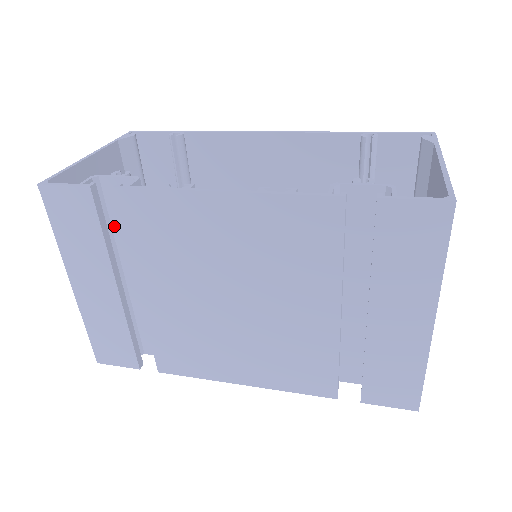
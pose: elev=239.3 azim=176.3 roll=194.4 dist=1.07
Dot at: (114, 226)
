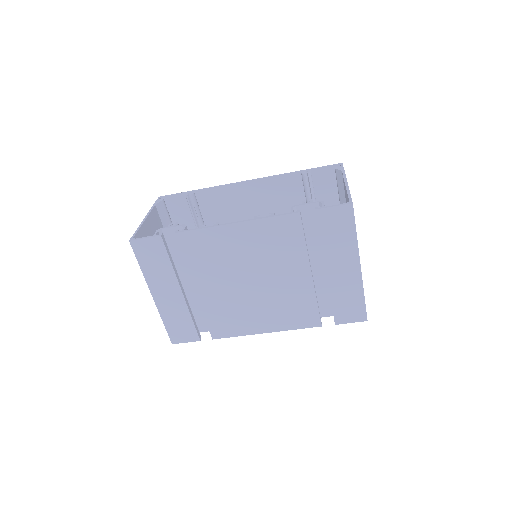
Dot at: (173, 256)
